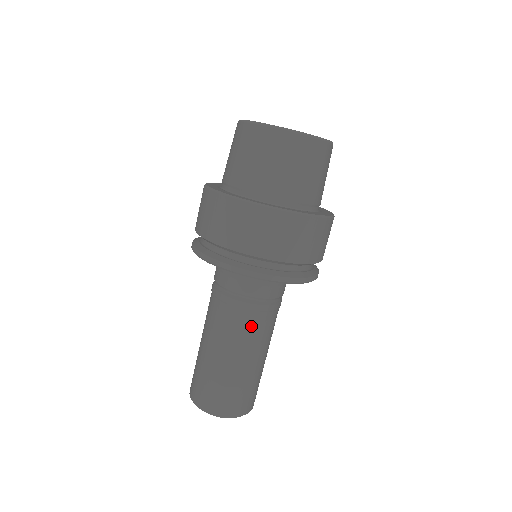
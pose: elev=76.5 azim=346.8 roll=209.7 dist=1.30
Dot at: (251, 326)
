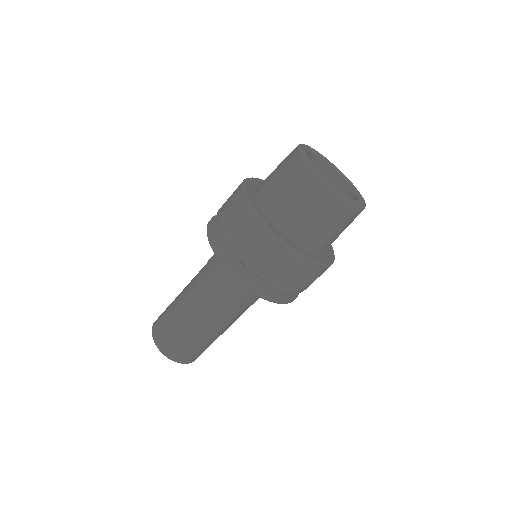
Dot at: occluded
